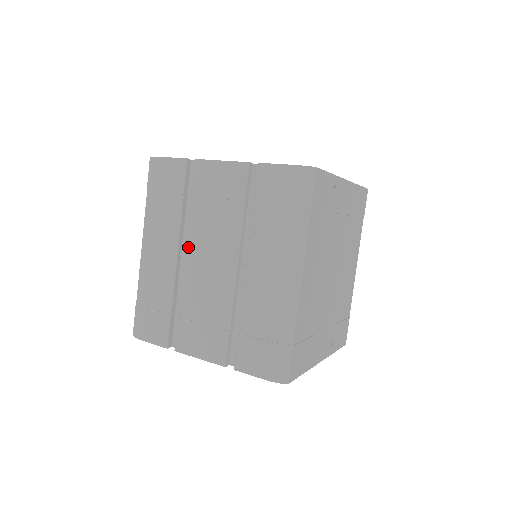
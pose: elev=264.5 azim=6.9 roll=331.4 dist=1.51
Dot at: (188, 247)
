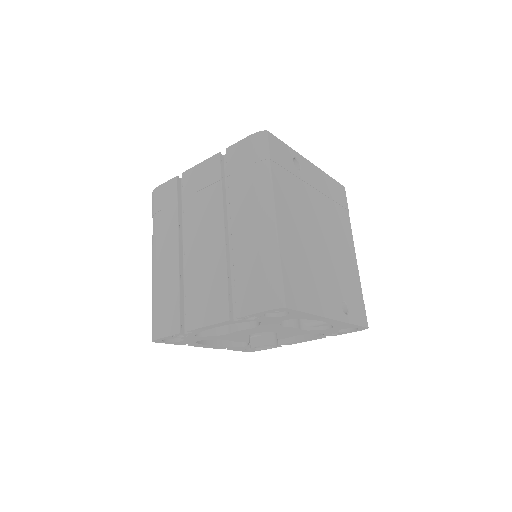
Dot at: (186, 238)
